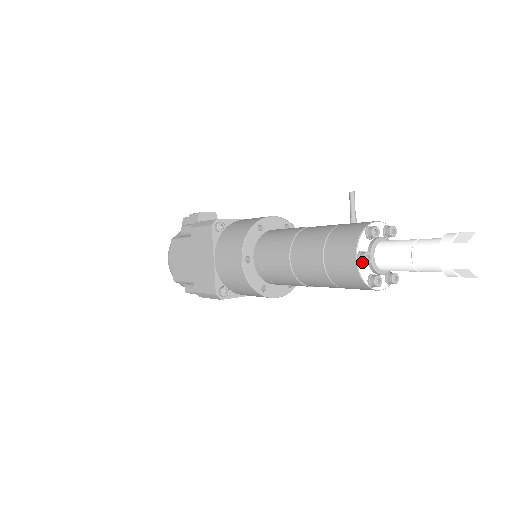
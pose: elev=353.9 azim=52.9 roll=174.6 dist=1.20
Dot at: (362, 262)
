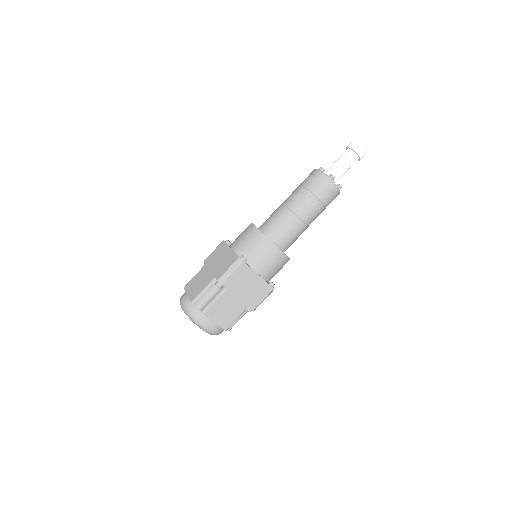
Dot at: (321, 169)
